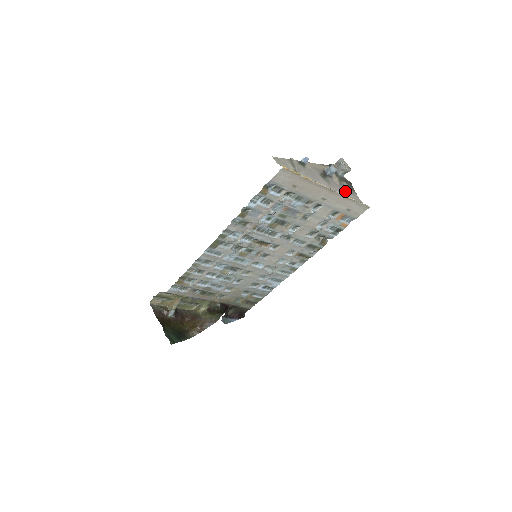
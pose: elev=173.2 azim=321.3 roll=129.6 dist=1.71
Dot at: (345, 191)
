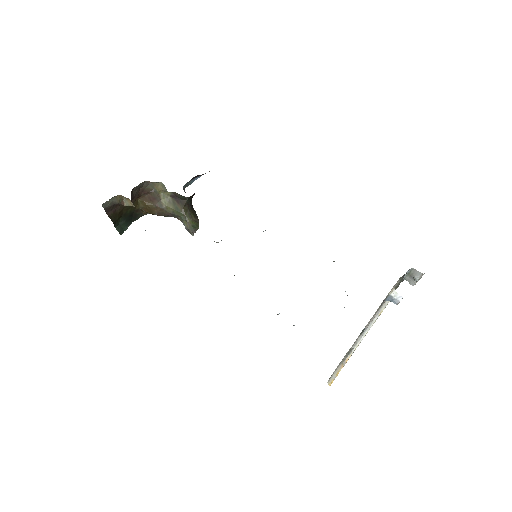
Dot at: occluded
